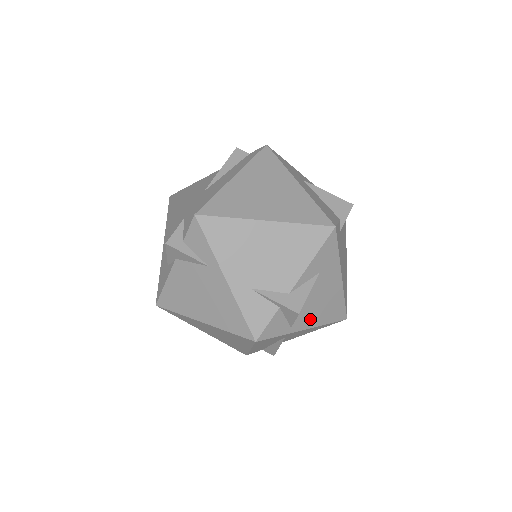
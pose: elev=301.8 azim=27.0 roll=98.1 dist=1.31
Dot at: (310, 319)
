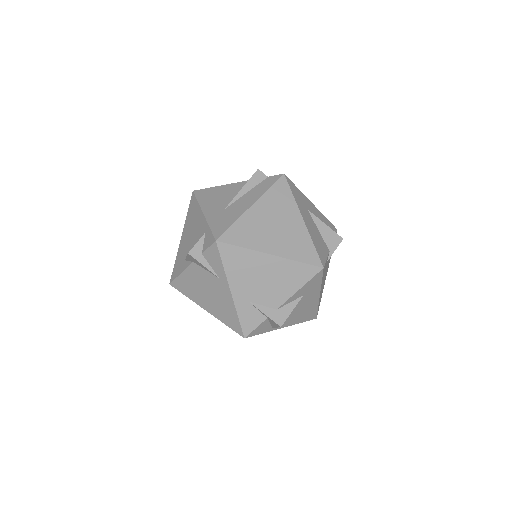
Dot at: (288, 322)
